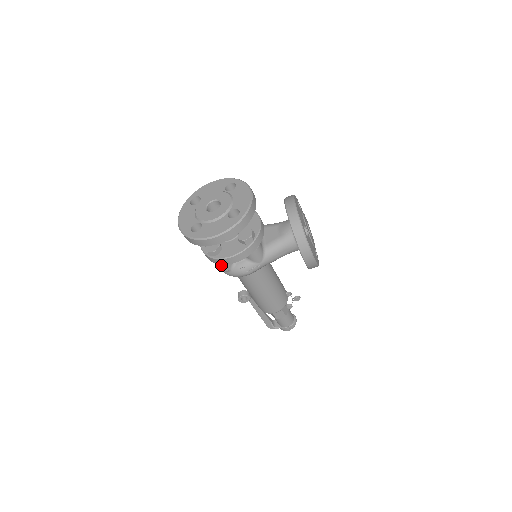
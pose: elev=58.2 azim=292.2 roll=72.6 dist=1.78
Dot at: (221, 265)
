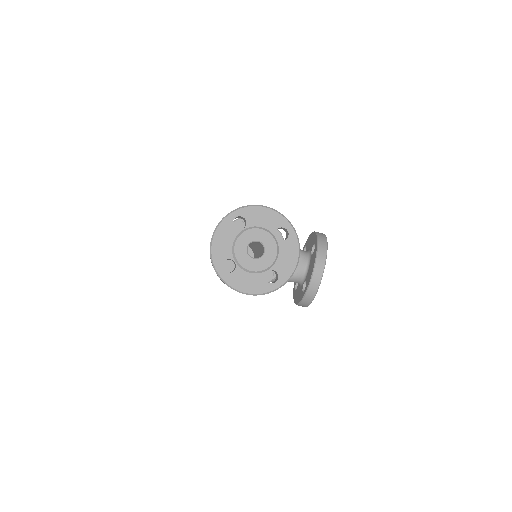
Dot at: occluded
